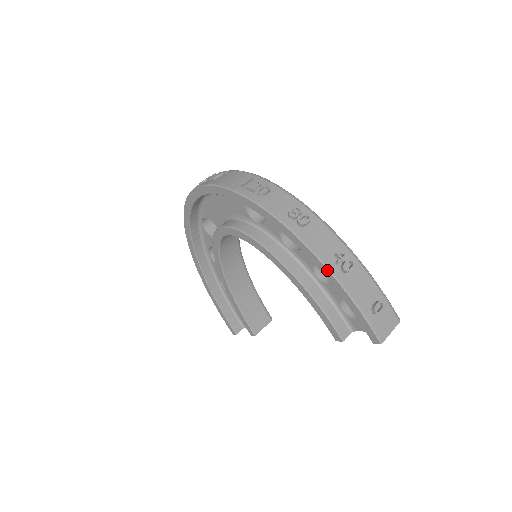
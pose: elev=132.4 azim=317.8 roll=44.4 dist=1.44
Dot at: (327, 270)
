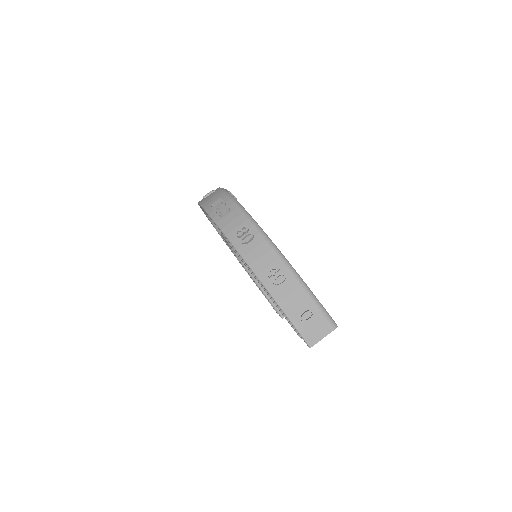
Dot at: occluded
